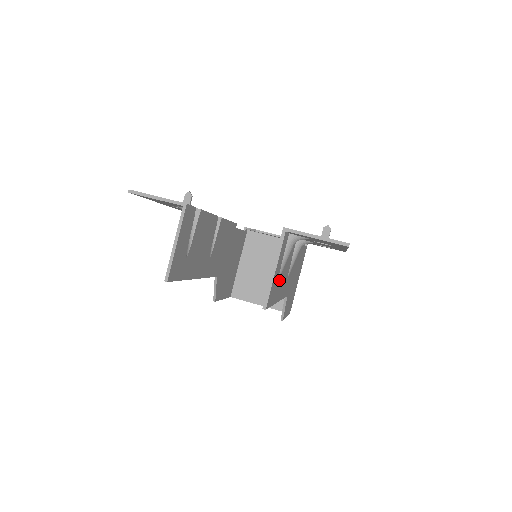
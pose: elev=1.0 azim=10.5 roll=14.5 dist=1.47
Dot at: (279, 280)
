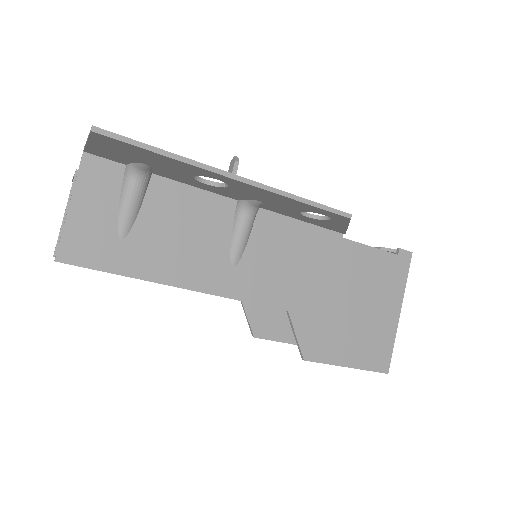
Dot at: (138, 240)
